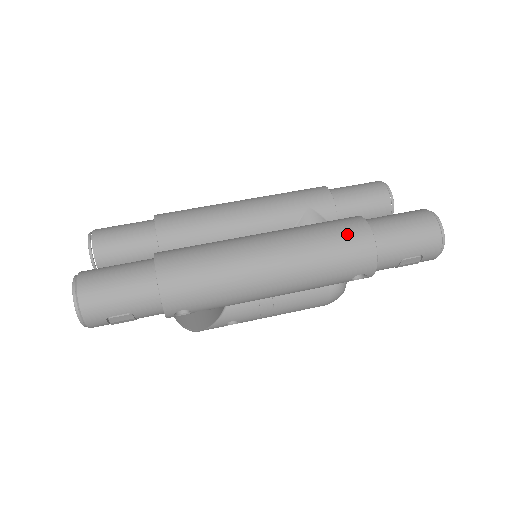
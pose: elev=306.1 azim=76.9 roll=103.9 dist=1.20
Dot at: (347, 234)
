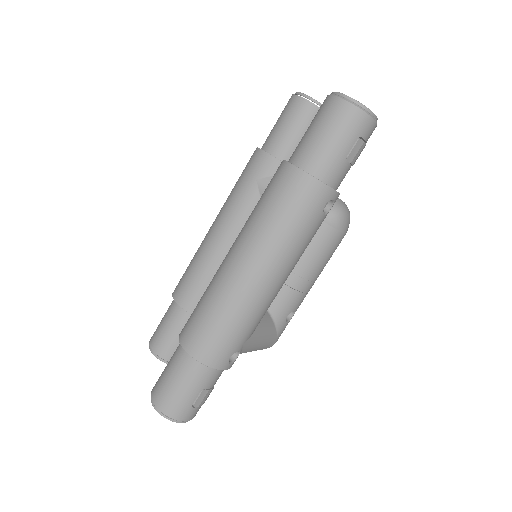
Dot at: (281, 190)
